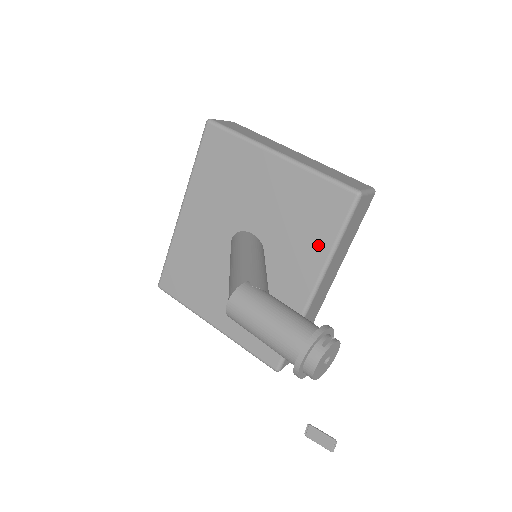
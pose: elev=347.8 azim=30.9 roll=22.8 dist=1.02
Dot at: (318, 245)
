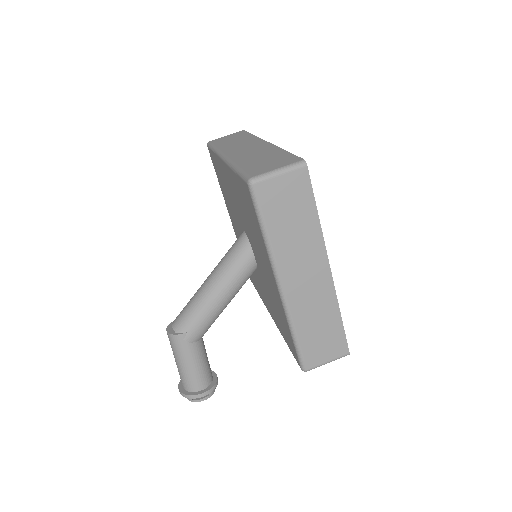
Dot at: (278, 324)
